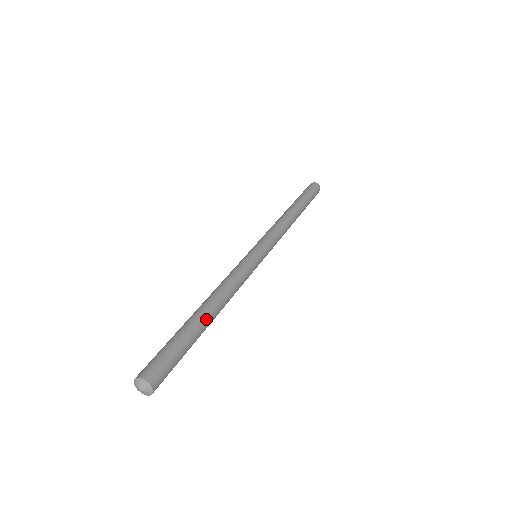
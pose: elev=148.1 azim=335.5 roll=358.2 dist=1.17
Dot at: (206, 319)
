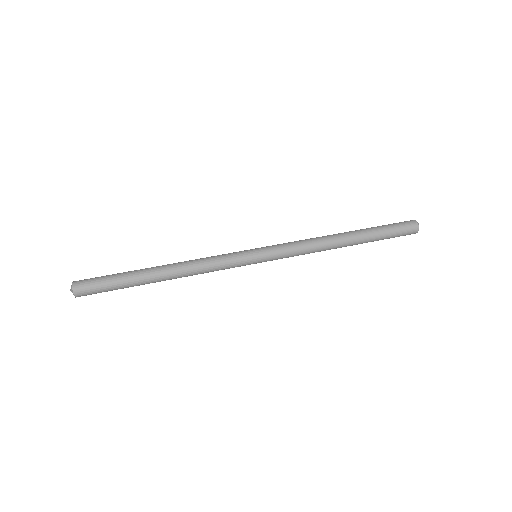
Dot at: (151, 274)
